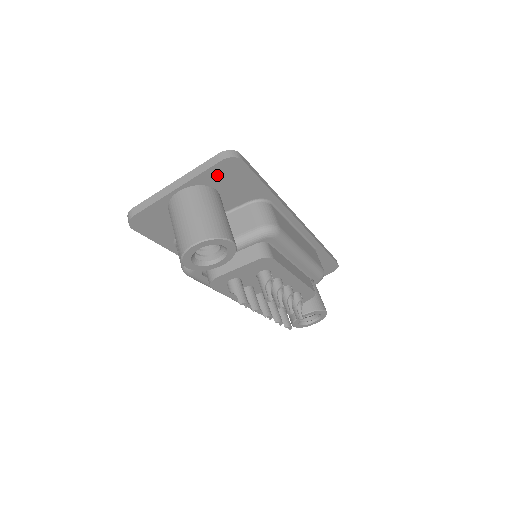
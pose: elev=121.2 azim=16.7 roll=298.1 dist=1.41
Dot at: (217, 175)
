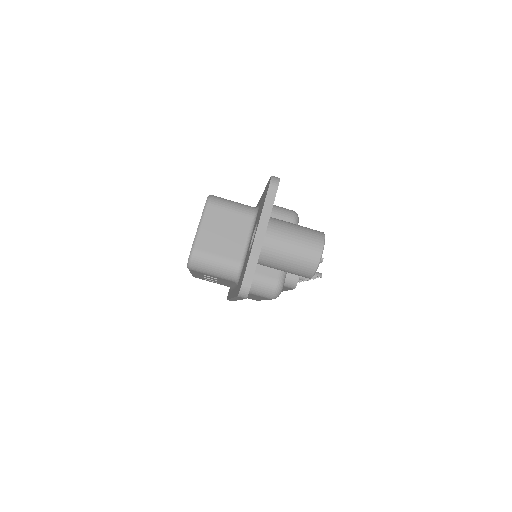
Dot at: occluded
